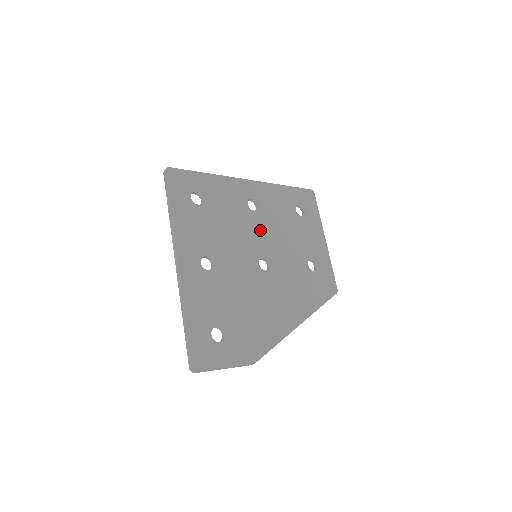
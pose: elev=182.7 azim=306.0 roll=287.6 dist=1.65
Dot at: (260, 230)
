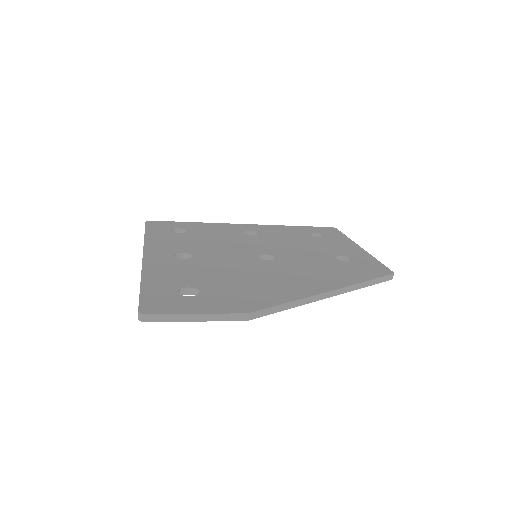
Dot at: (260, 243)
